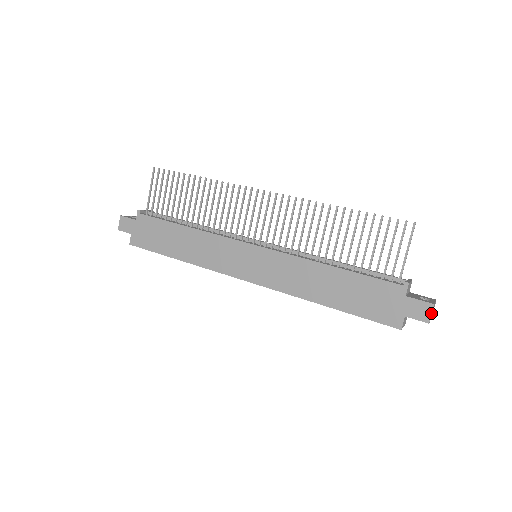
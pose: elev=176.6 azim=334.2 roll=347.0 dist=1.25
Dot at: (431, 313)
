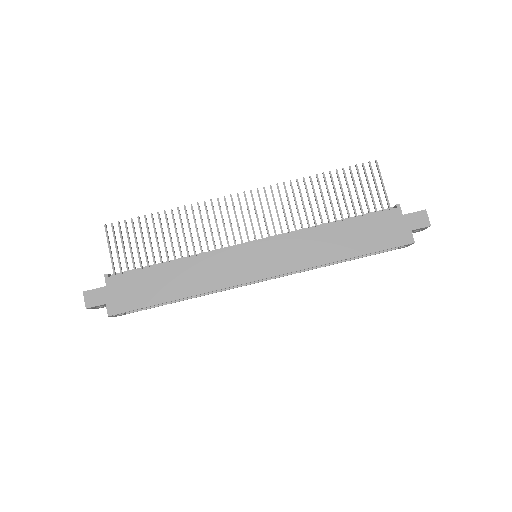
Dot at: (428, 217)
